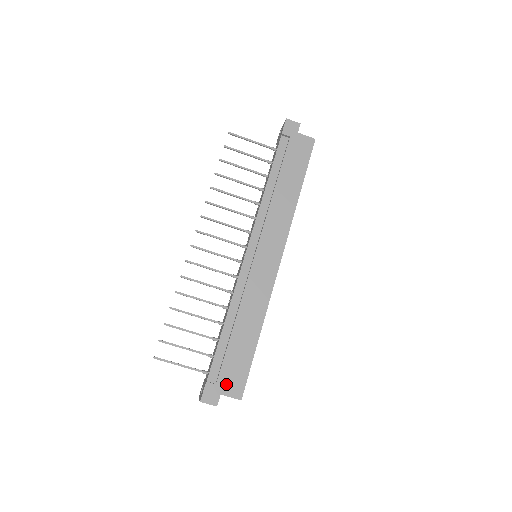
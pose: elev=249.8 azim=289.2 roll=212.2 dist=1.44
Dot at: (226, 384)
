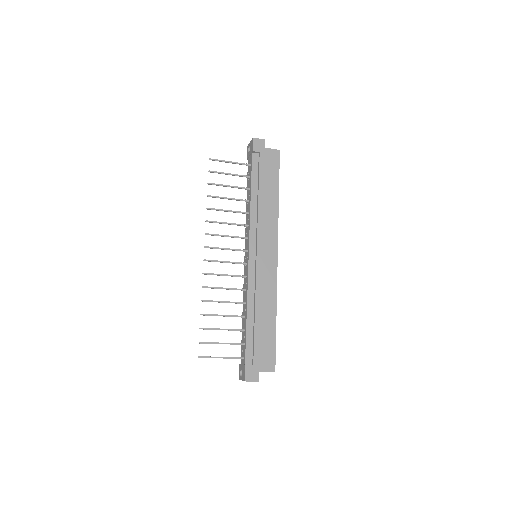
Dot at: (261, 362)
